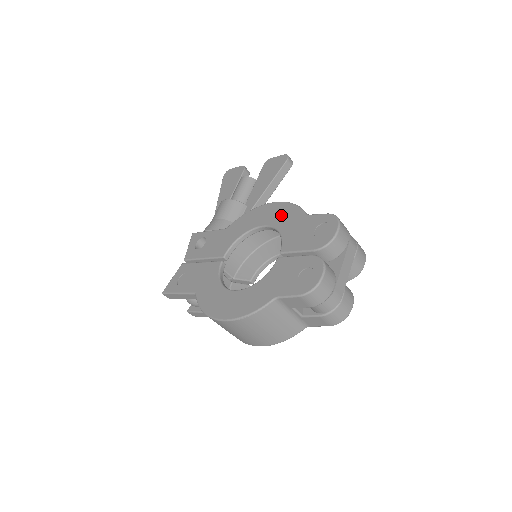
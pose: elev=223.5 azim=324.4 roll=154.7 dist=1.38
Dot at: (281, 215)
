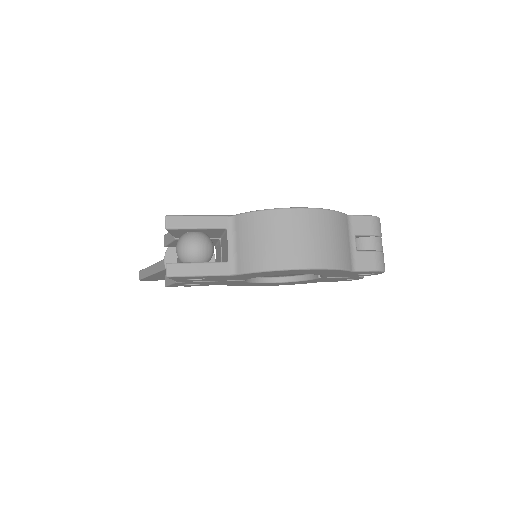
Dot at: occluded
